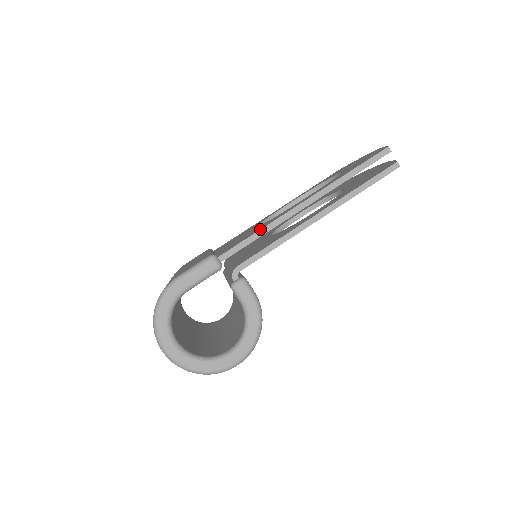
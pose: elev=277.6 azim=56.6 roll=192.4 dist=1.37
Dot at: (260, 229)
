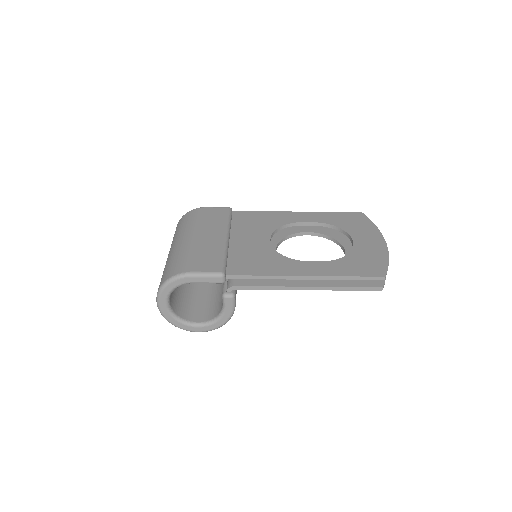
Dot at: (265, 275)
